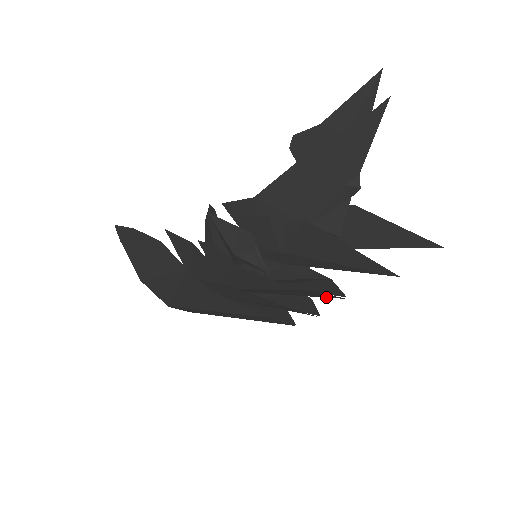
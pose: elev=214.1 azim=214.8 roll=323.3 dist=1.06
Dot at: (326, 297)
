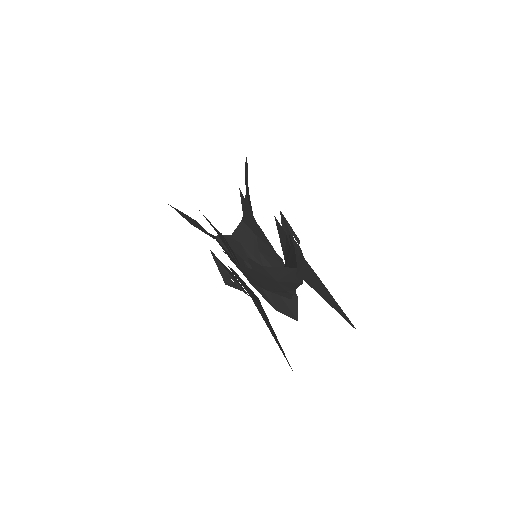
Dot at: (290, 311)
